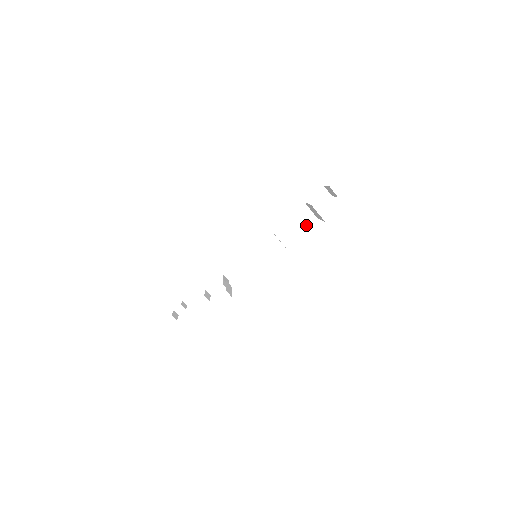
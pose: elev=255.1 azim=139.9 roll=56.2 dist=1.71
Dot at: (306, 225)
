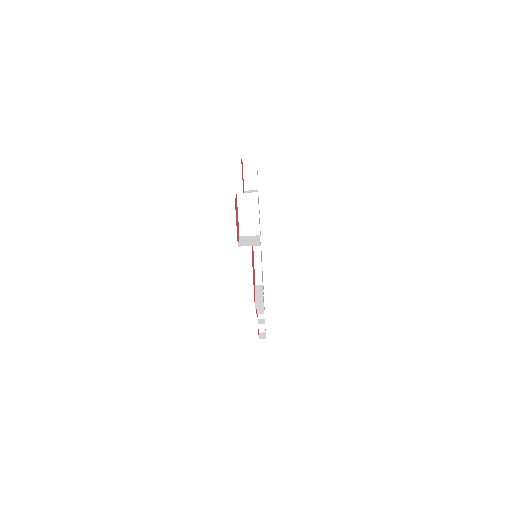
Dot at: (257, 206)
